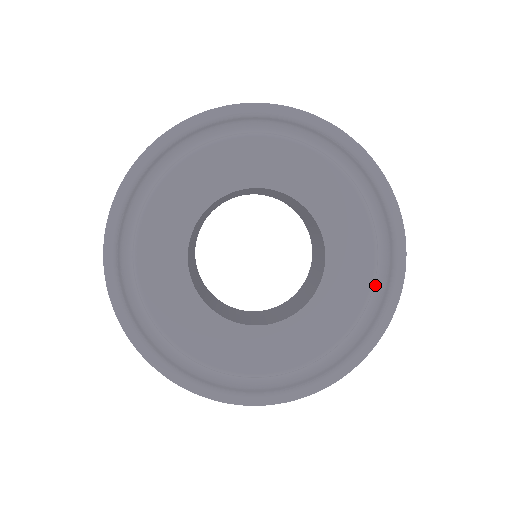
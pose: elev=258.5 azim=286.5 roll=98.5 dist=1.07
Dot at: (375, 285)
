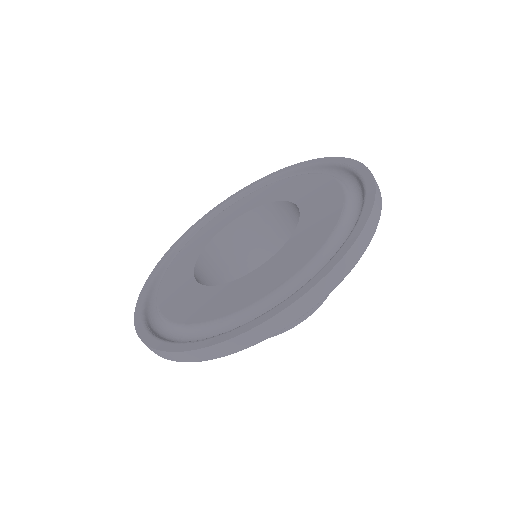
Dot at: occluded
